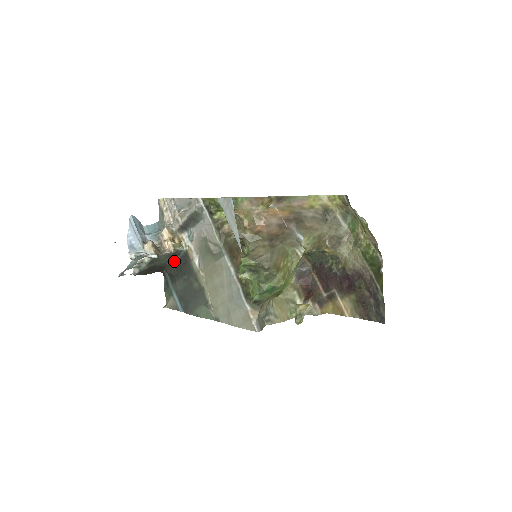
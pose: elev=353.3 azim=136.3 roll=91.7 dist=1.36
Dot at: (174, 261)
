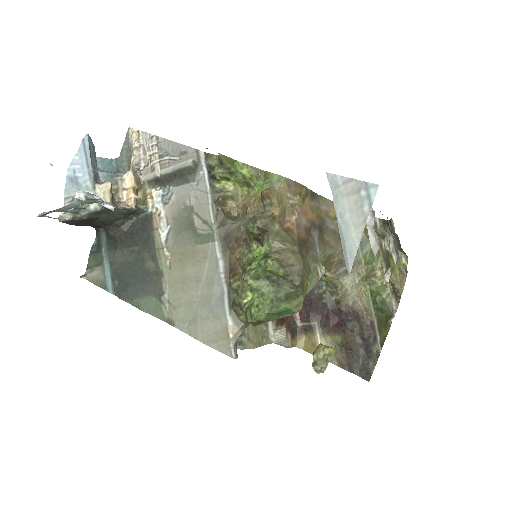
Dot at: (126, 221)
